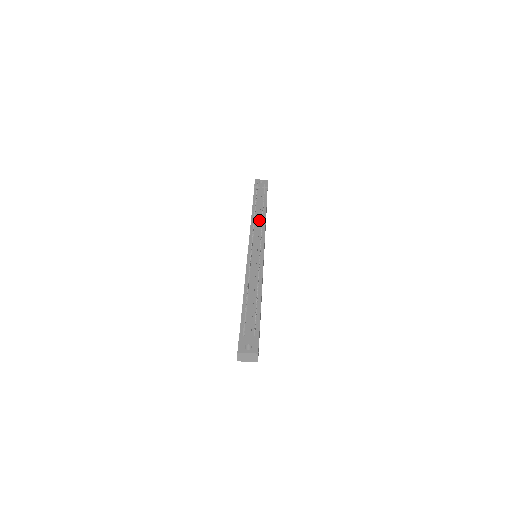
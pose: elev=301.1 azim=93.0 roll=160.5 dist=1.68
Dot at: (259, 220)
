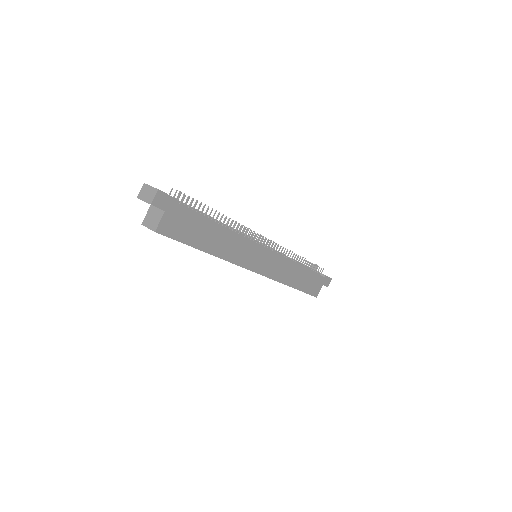
Dot at: occluded
